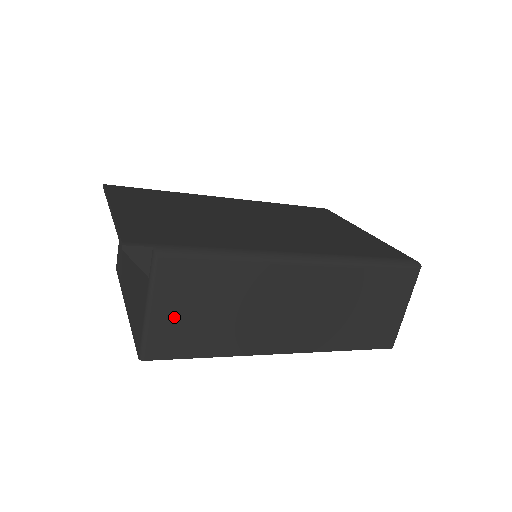
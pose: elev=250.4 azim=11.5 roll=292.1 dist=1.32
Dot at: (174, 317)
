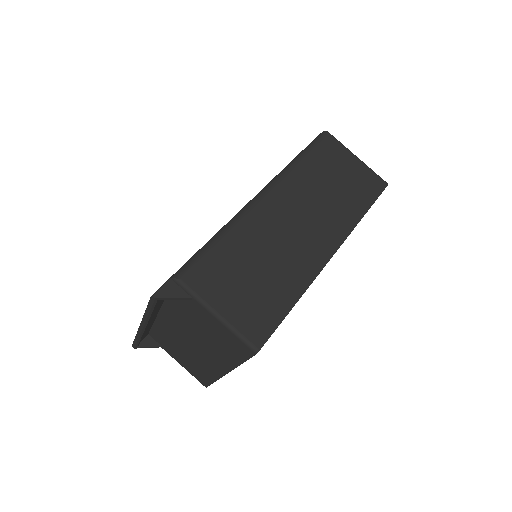
Dot at: (238, 303)
